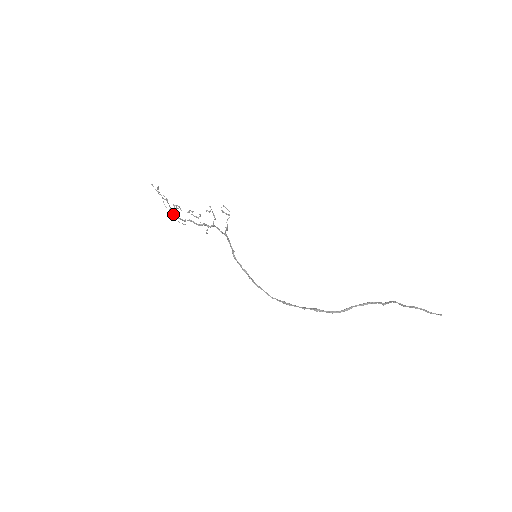
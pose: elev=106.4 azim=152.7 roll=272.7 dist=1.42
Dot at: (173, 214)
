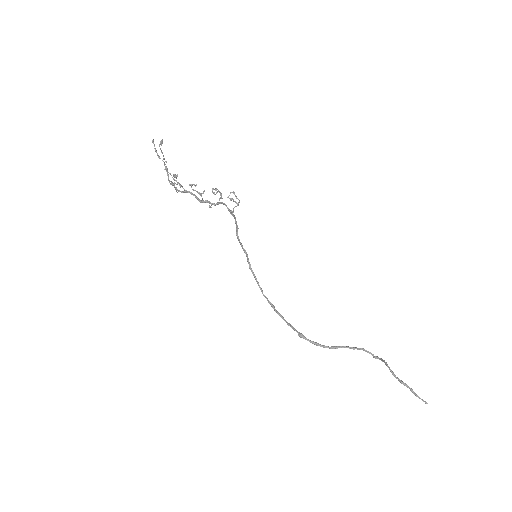
Dot at: (173, 178)
